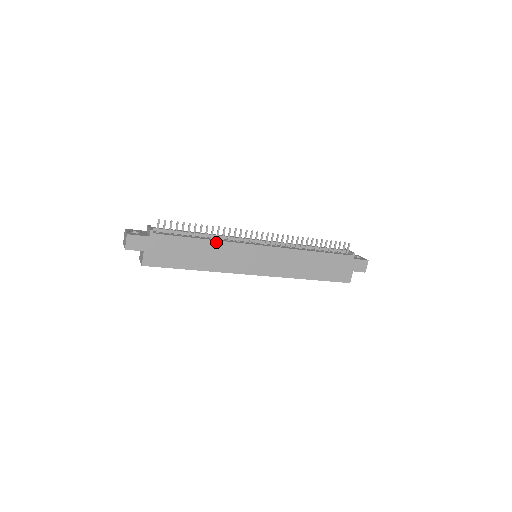
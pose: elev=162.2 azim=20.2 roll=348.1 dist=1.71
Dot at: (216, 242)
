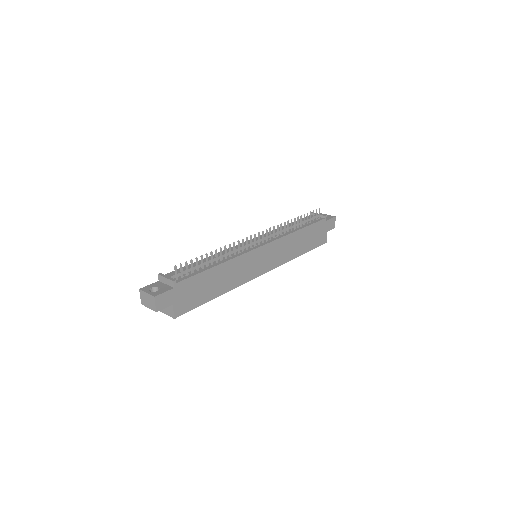
Dot at: (228, 262)
